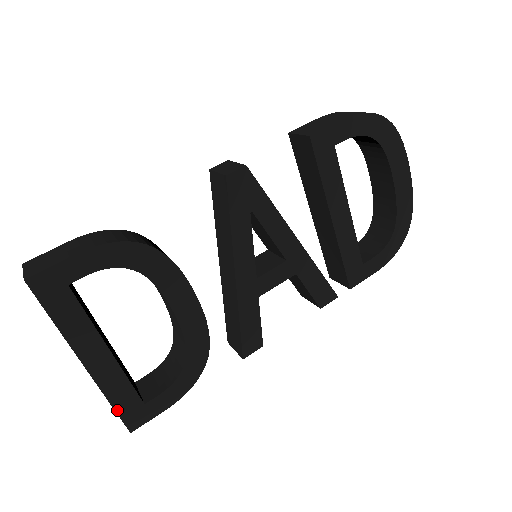
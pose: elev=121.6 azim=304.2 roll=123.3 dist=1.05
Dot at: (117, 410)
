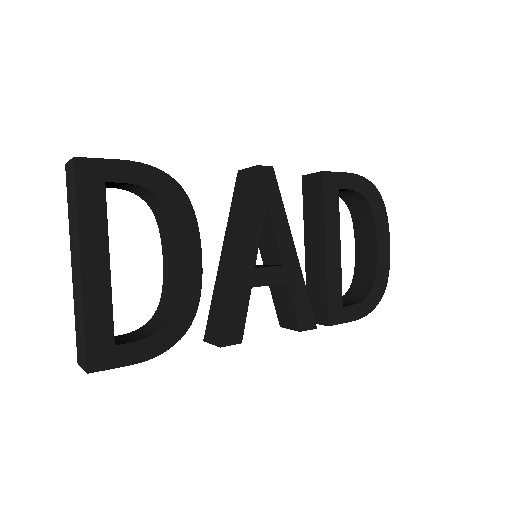
Dot at: (87, 337)
